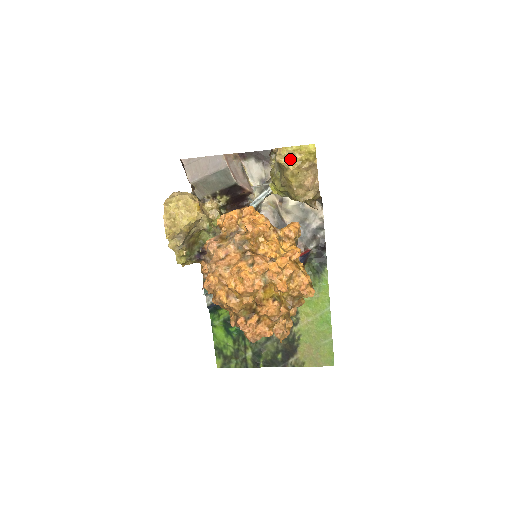
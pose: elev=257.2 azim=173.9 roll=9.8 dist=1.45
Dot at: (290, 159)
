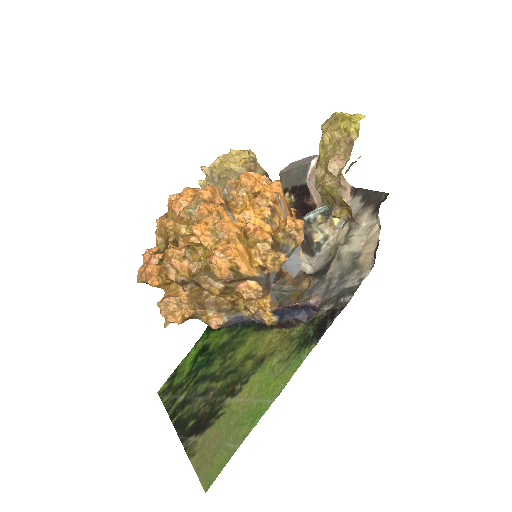
Dot at: (331, 125)
